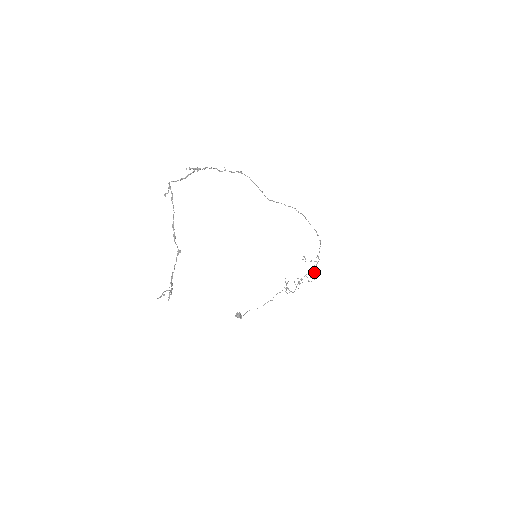
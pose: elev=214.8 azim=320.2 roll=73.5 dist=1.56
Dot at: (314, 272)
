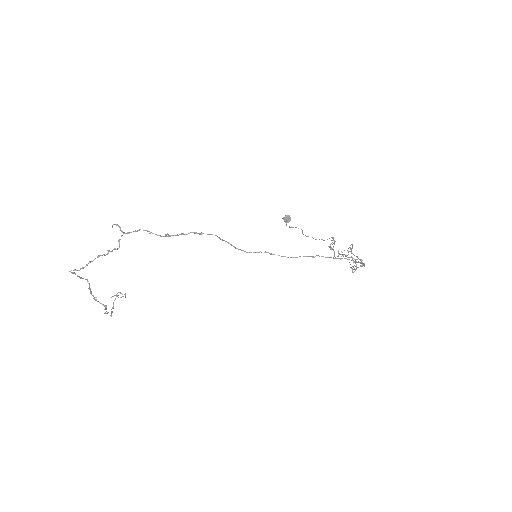
Dot at: occluded
